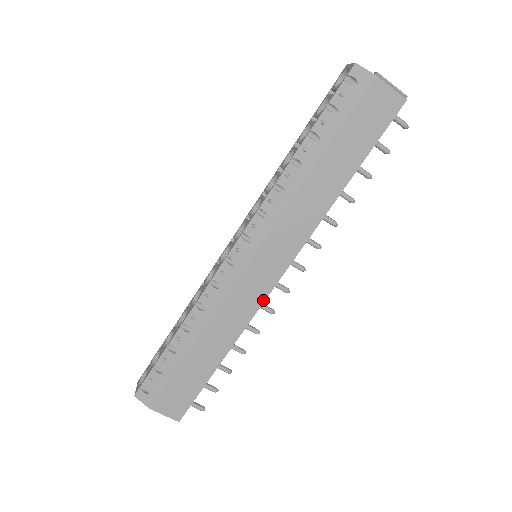
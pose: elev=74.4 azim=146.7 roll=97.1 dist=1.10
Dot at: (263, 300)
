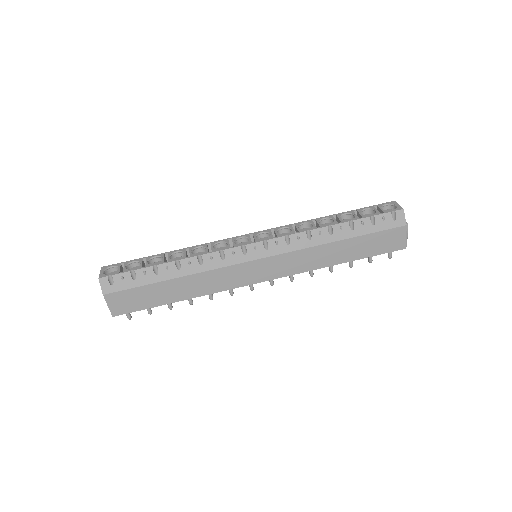
Dot at: (240, 286)
